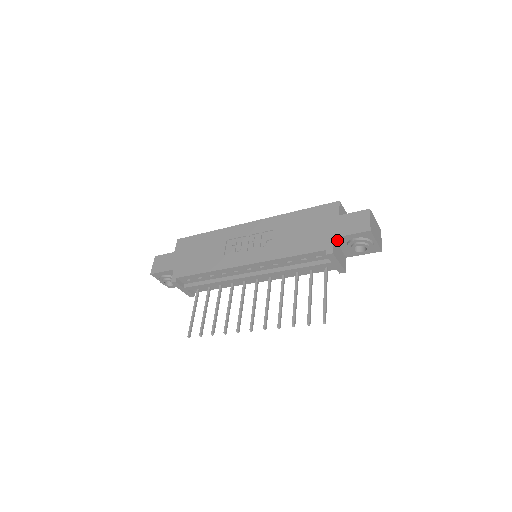
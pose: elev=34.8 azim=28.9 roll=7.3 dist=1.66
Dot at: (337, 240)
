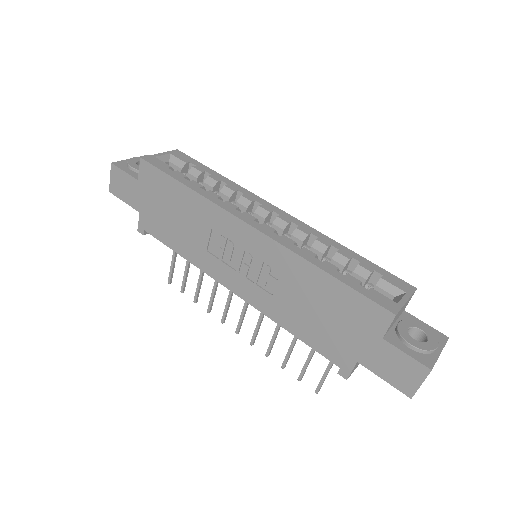
Dot at: occluded
